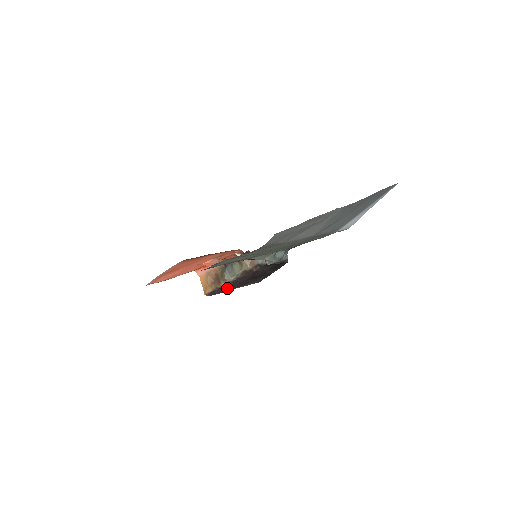
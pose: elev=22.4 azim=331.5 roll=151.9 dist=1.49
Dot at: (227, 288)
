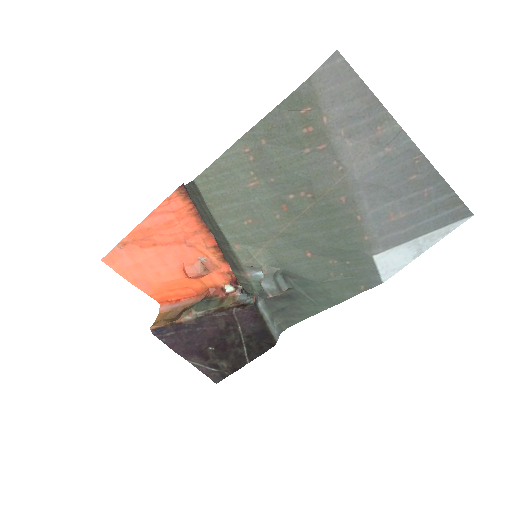
Dot at: (182, 336)
